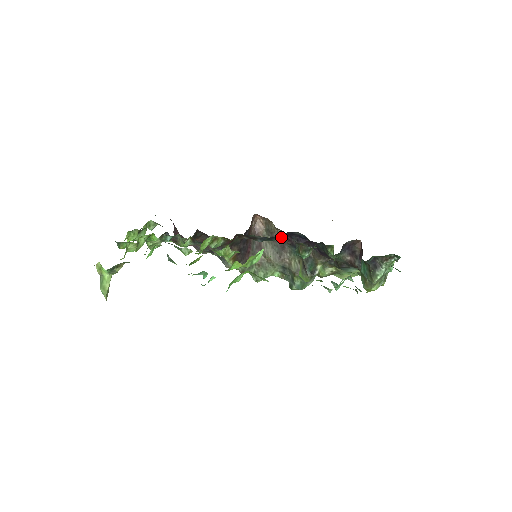
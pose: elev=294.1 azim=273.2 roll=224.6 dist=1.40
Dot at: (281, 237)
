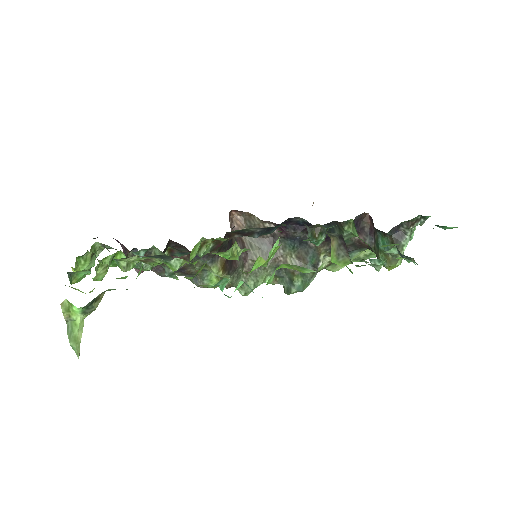
Dot at: occluded
